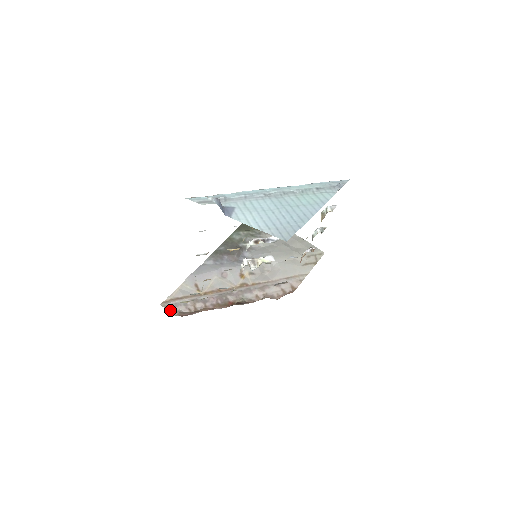
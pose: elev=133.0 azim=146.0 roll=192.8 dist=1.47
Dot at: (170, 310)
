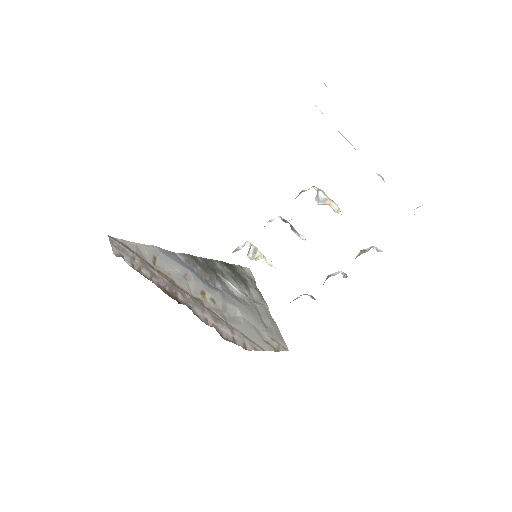
Dot at: (114, 247)
